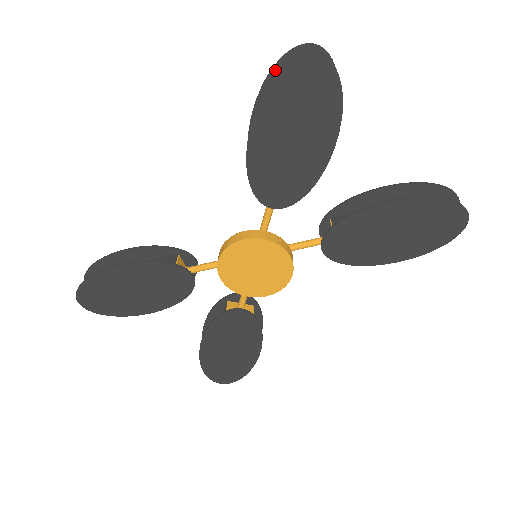
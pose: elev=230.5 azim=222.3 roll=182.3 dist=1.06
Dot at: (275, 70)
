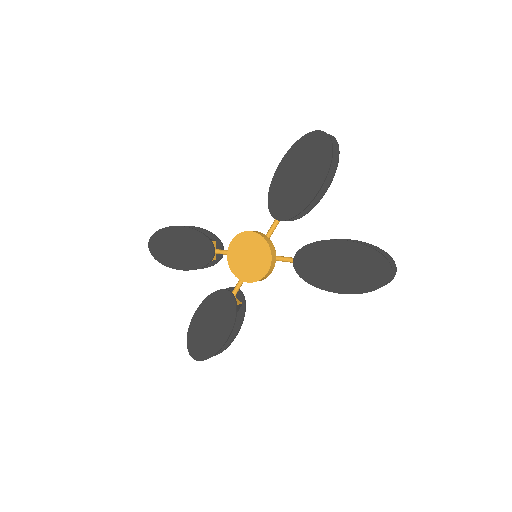
Dot at: occluded
